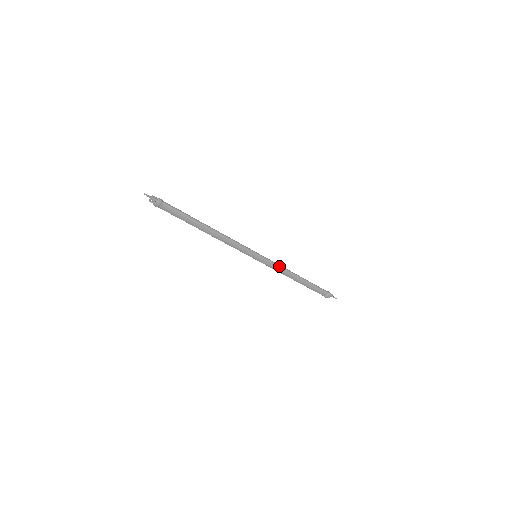
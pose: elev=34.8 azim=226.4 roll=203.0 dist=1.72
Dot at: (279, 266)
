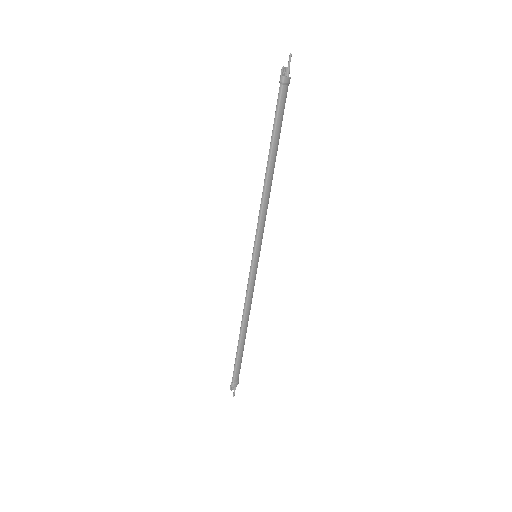
Dot at: occluded
